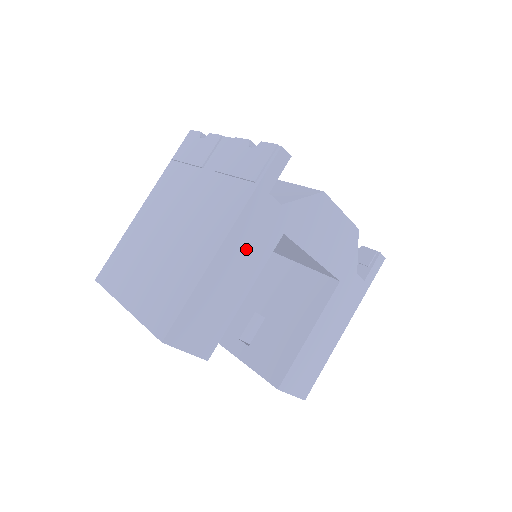
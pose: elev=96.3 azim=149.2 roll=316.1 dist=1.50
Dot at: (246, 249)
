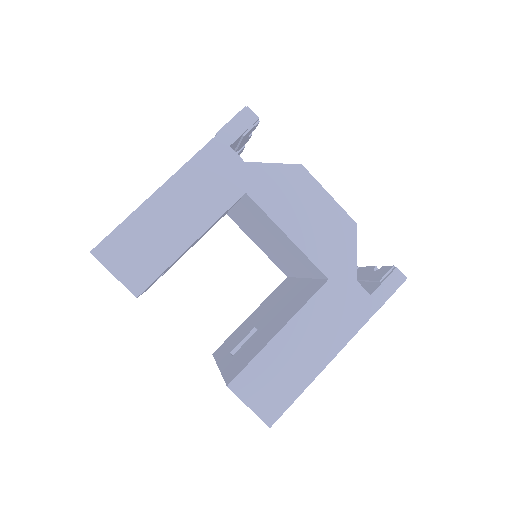
Dot at: (197, 193)
